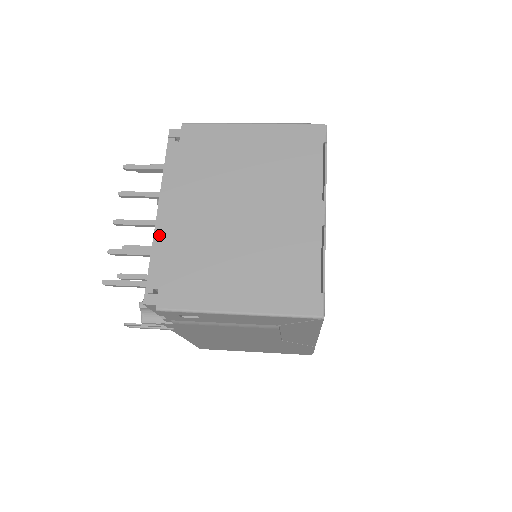
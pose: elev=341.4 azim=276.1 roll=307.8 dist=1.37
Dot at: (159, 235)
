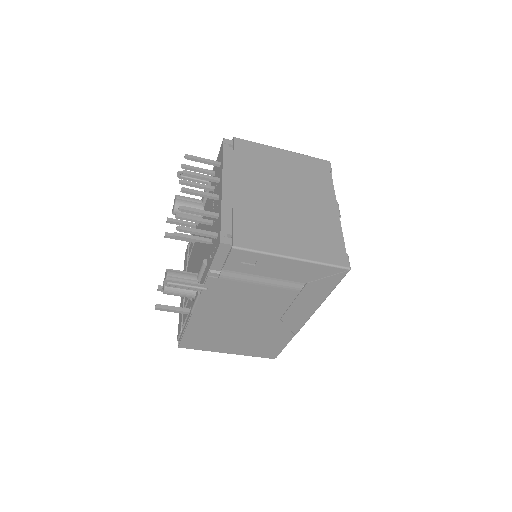
Dot at: (226, 201)
